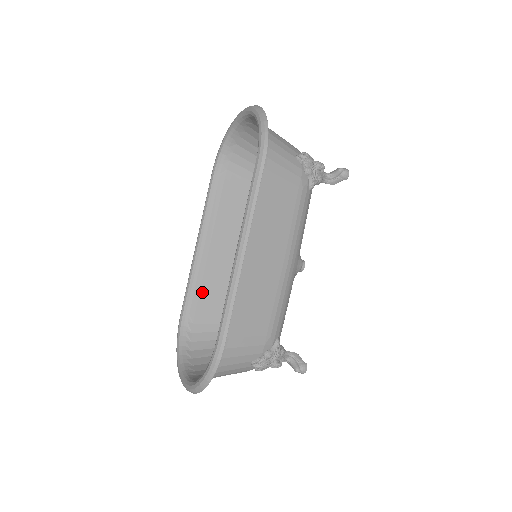
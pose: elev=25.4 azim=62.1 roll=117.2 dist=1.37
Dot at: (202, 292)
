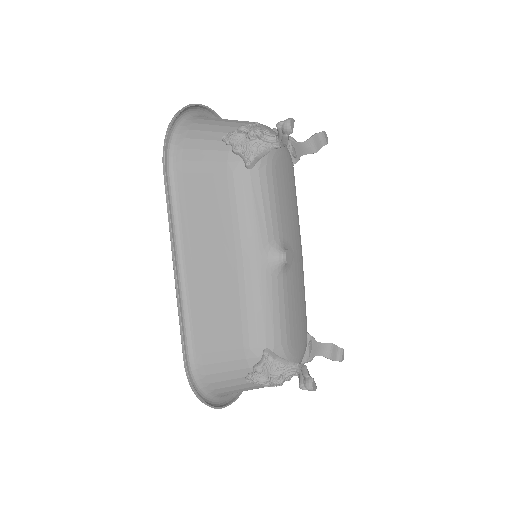
Dot at: occluded
